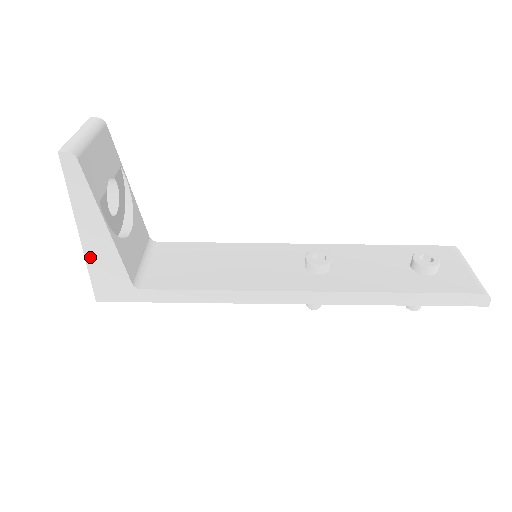
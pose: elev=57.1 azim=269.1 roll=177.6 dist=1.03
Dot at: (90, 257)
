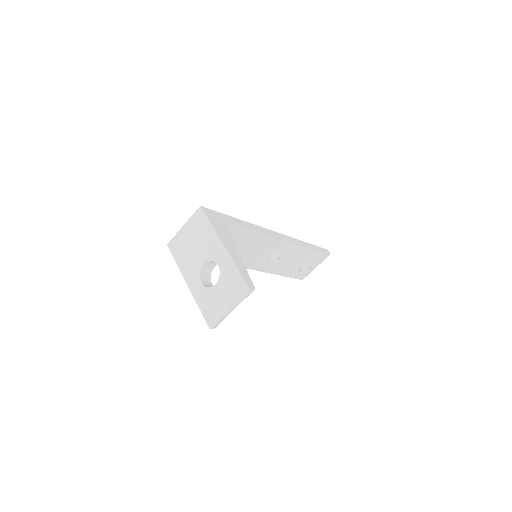
Dot at: (183, 272)
